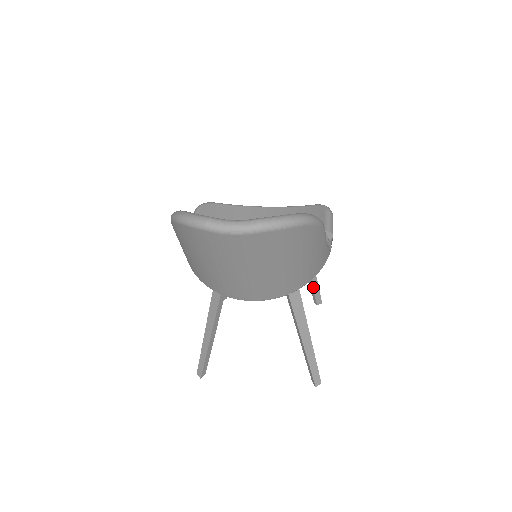
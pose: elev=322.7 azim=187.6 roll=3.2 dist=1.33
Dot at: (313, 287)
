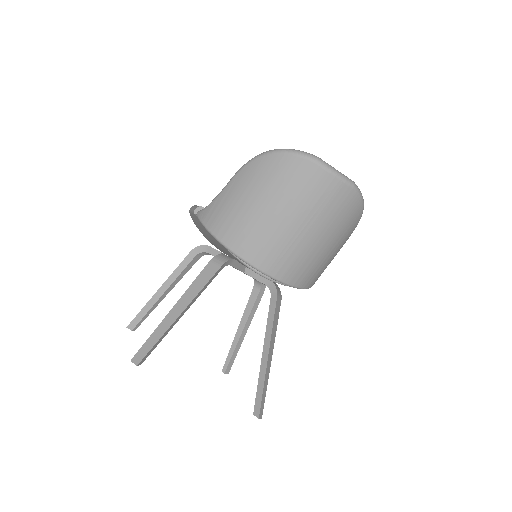
Dot at: (236, 346)
